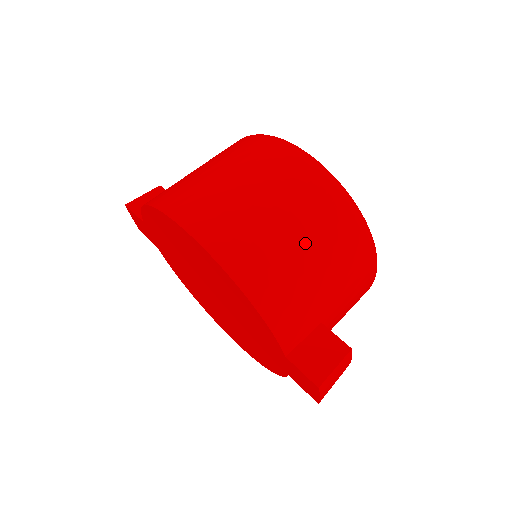
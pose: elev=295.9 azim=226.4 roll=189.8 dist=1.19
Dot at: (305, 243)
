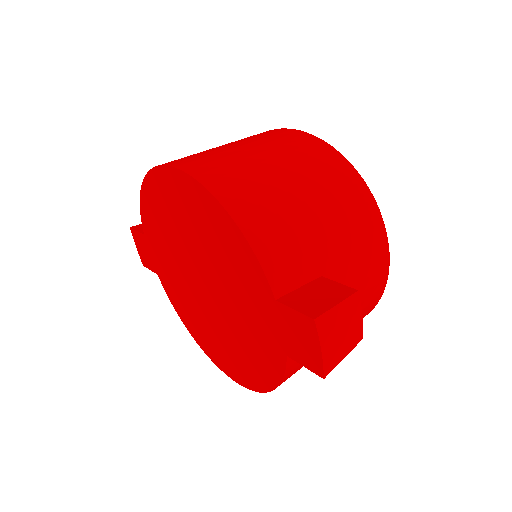
Dot at: (295, 180)
